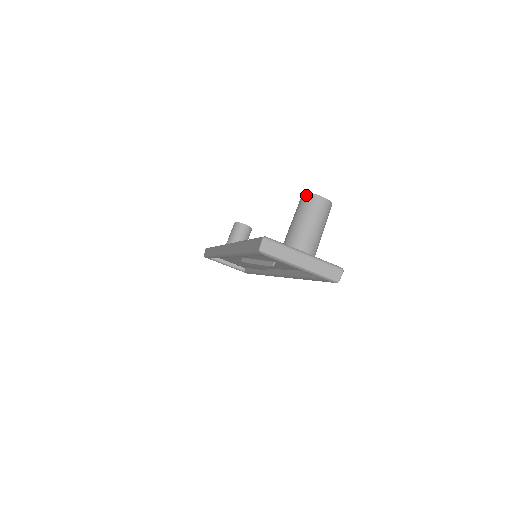
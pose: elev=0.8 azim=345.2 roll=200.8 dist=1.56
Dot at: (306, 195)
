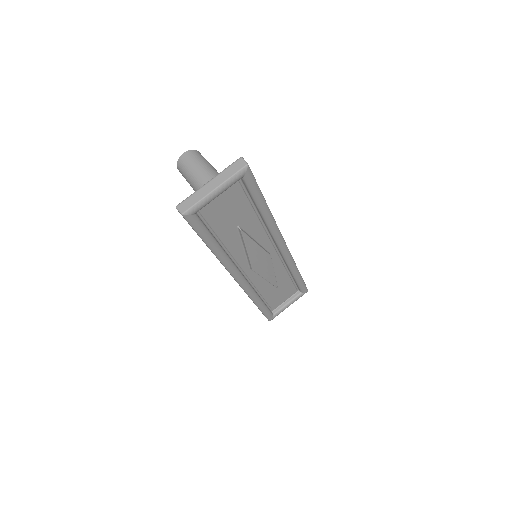
Dot at: (177, 167)
